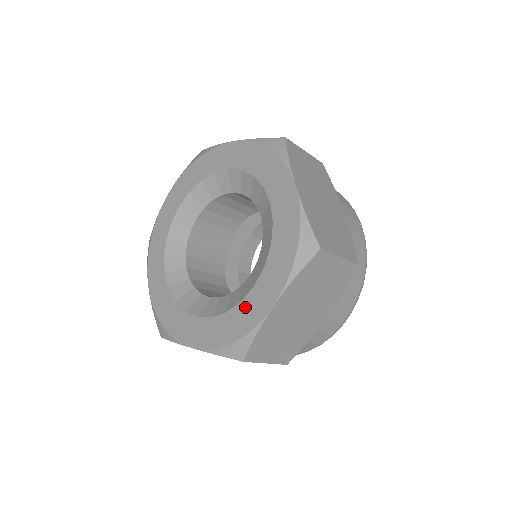
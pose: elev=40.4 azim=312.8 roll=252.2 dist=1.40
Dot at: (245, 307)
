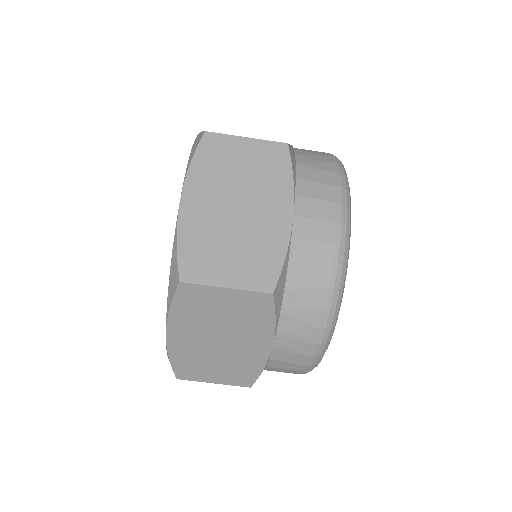
Dot at: occluded
